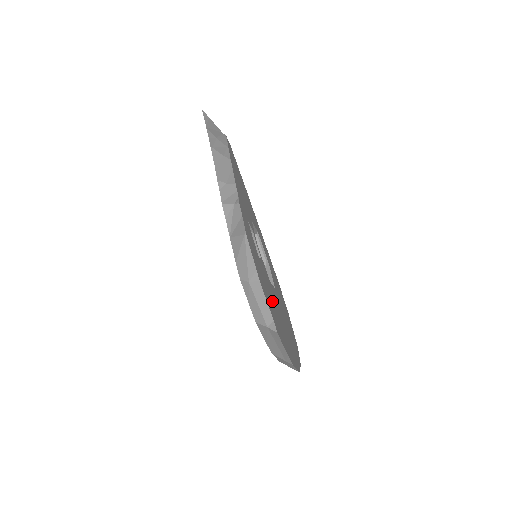
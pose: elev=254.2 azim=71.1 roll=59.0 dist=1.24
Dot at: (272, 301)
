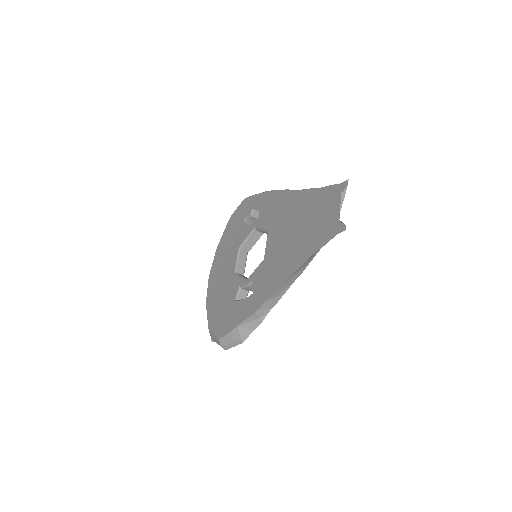
Dot at: occluded
